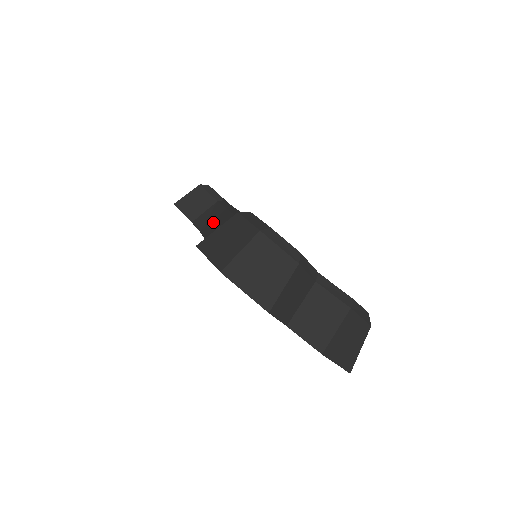
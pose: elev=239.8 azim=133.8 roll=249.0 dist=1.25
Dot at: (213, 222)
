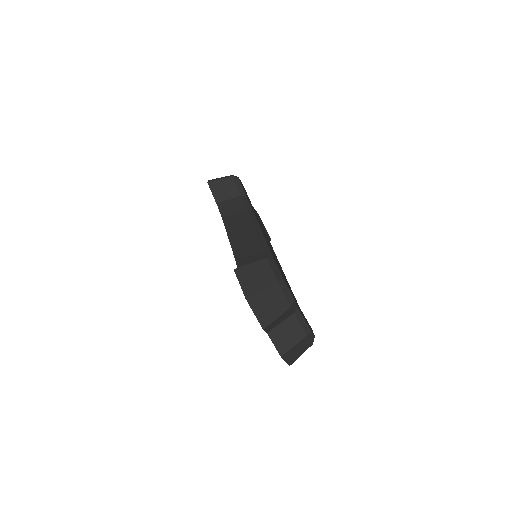
Dot at: (234, 216)
